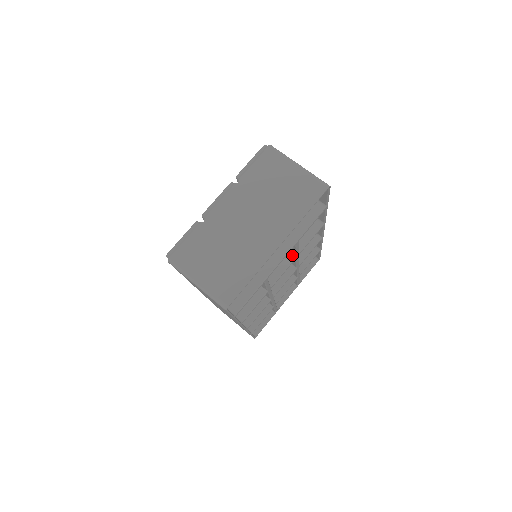
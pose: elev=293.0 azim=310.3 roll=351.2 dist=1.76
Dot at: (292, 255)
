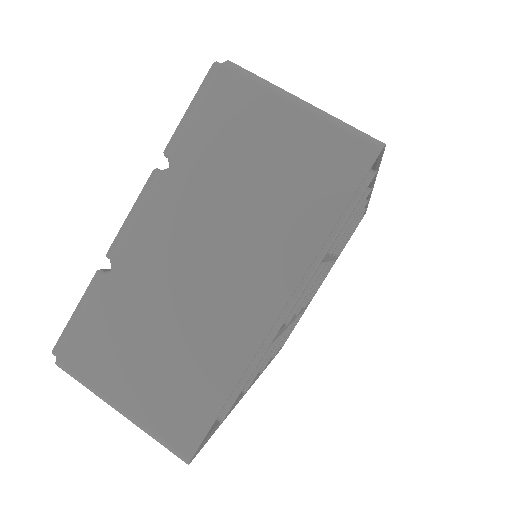
Dot at: occluded
